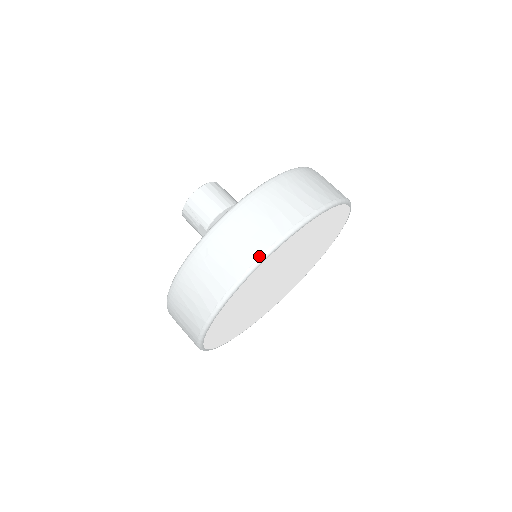
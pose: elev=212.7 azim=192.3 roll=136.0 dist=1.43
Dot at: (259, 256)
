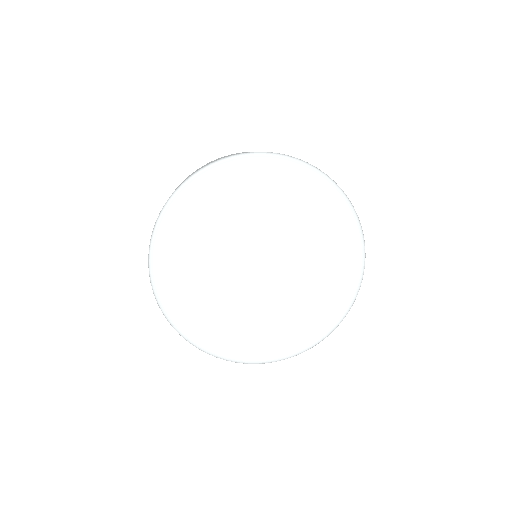
Dot at: (187, 178)
